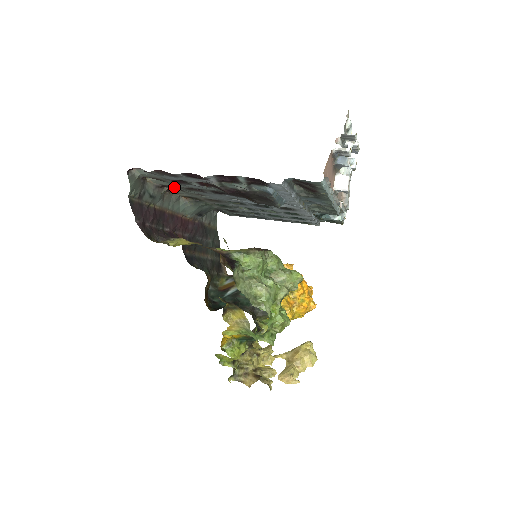
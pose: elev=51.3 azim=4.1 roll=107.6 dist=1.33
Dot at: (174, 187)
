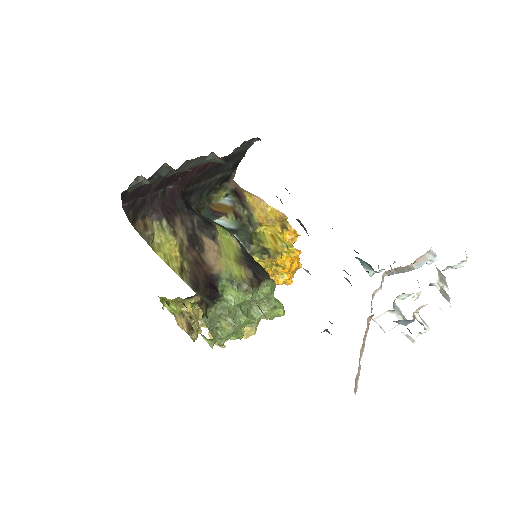
Dot at: occluded
